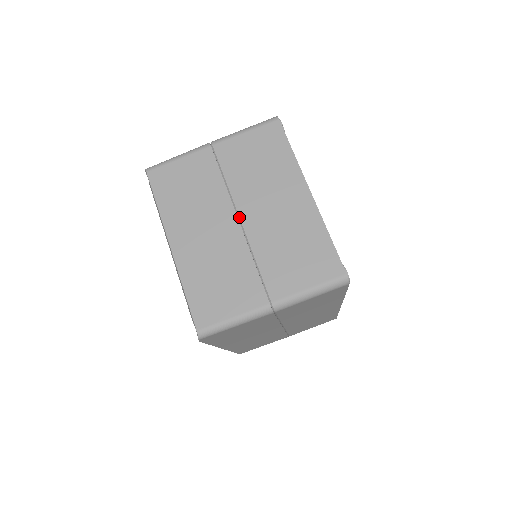
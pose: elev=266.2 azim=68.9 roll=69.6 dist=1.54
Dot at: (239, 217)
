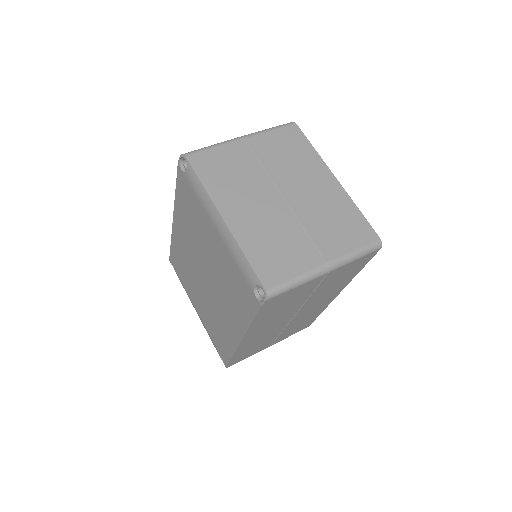
Dot at: (282, 195)
